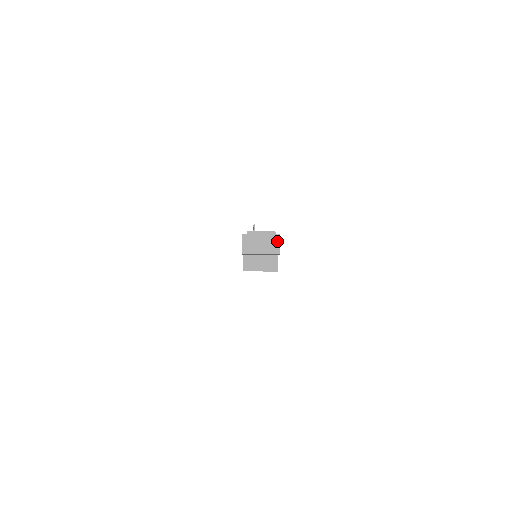
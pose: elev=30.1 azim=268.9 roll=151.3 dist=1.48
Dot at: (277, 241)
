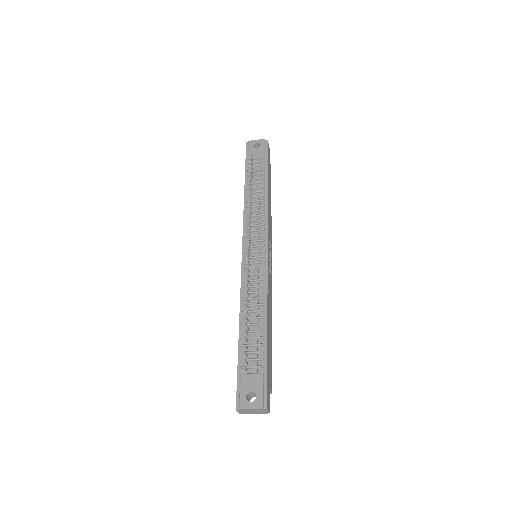
Dot at: (266, 411)
